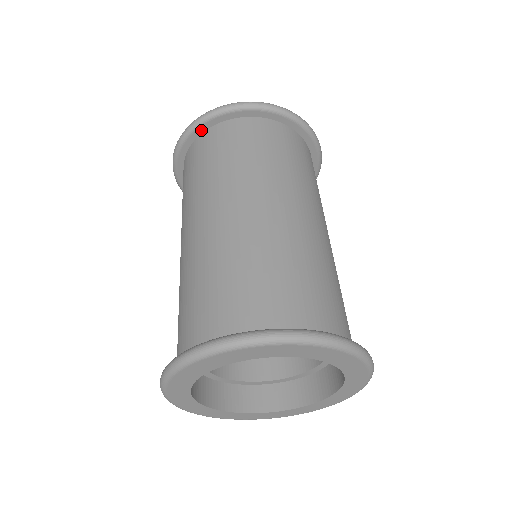
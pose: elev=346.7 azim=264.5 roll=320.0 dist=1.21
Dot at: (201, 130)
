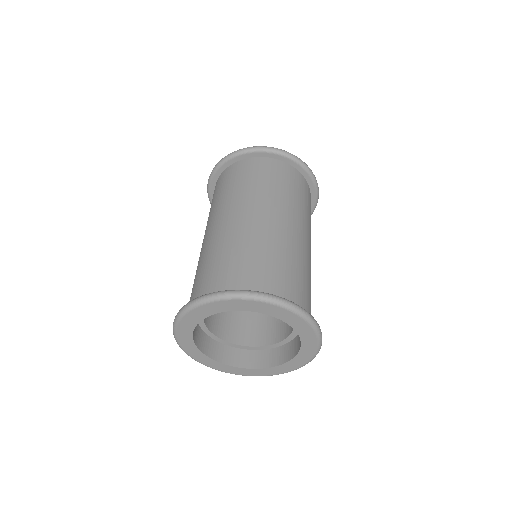
Dot at: (227, 165)
